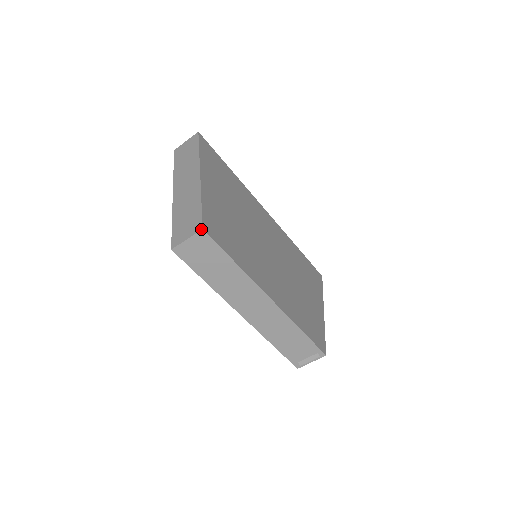
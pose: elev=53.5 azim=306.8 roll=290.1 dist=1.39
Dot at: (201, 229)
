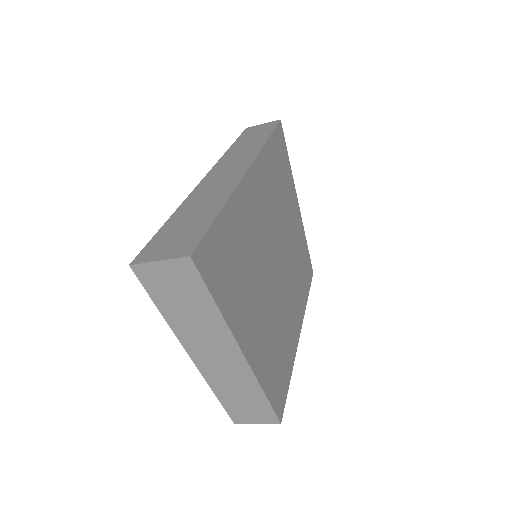
Dot at: occluded
